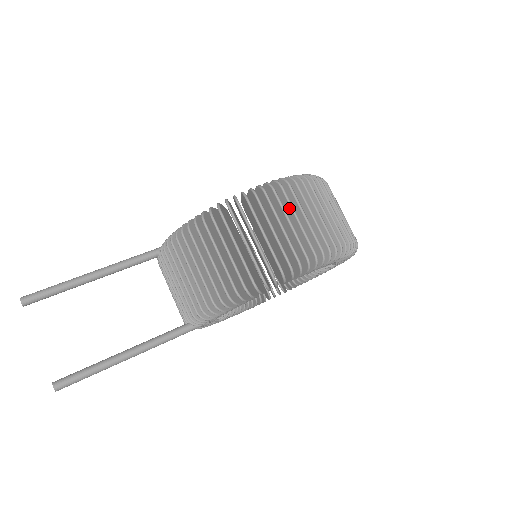
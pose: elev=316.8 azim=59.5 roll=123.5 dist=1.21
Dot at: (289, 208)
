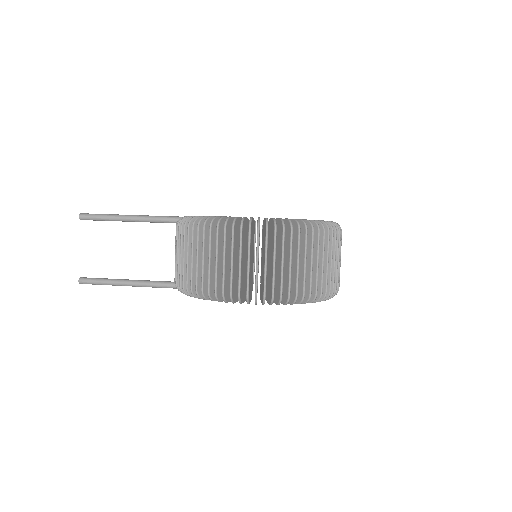
Dot at: (256, 248)
